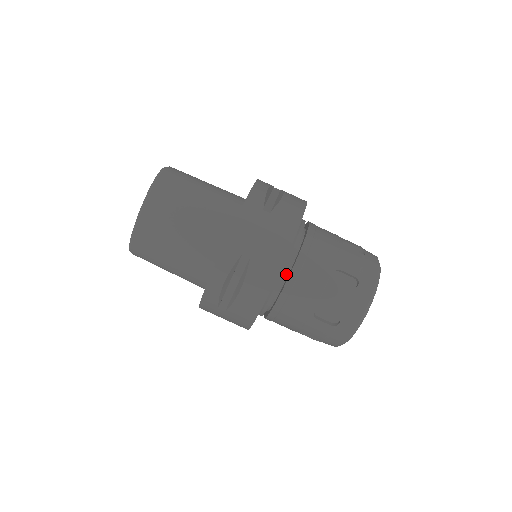
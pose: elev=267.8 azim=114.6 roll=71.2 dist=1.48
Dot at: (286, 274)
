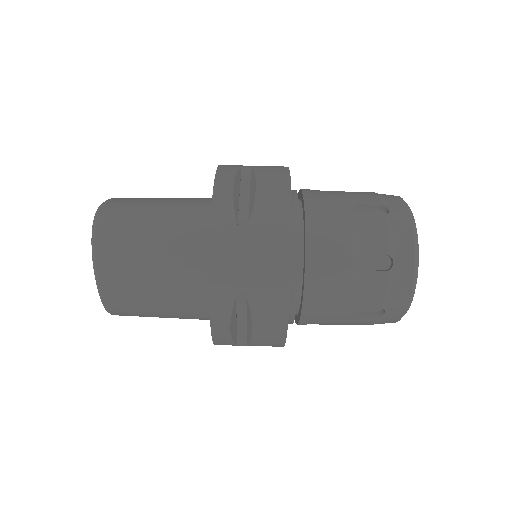
Dot at: (299, 284)
